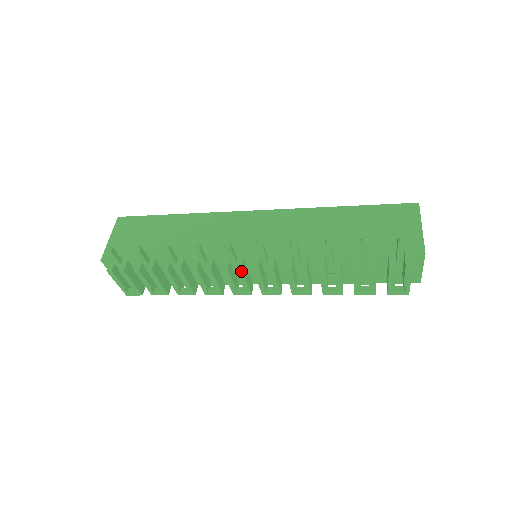
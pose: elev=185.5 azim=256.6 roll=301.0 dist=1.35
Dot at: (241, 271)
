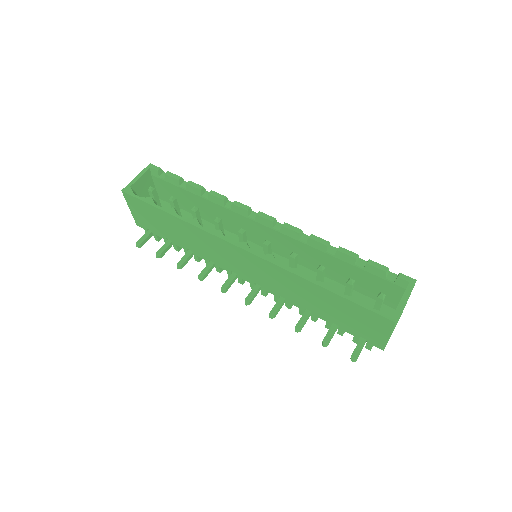
Dot at: (244, 282)
